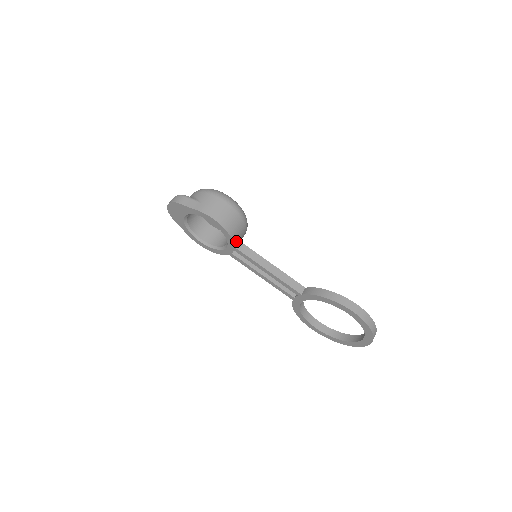
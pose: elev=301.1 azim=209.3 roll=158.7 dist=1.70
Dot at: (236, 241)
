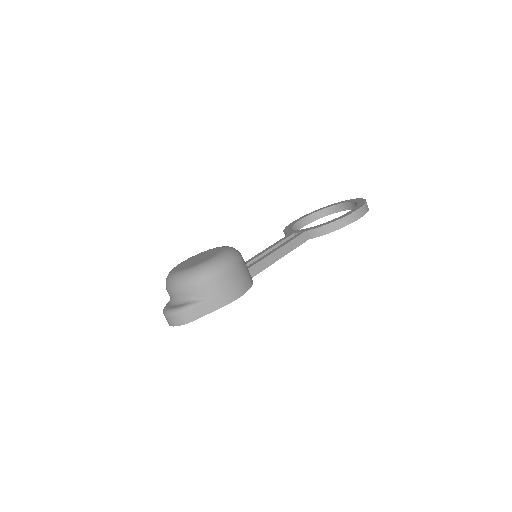
Dot at: occluded
